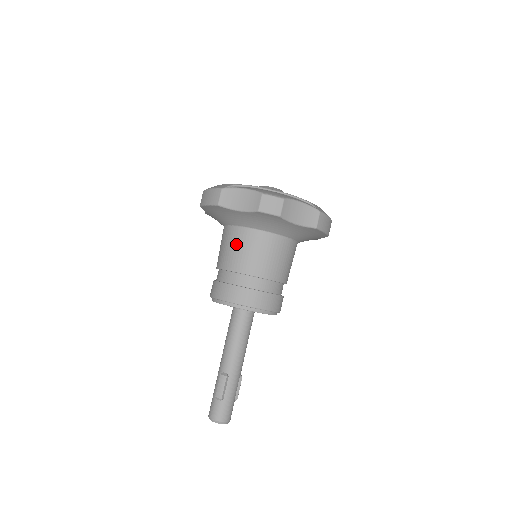
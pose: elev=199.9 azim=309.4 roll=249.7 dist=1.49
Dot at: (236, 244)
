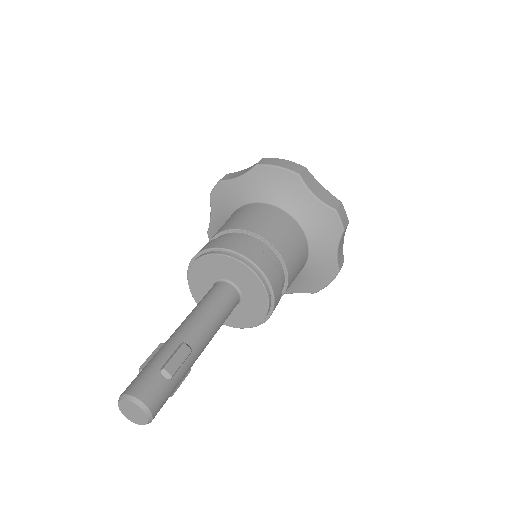
Dot at: (279, 222)
